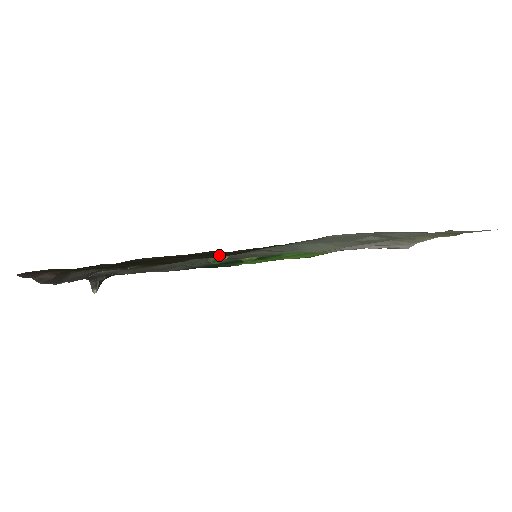
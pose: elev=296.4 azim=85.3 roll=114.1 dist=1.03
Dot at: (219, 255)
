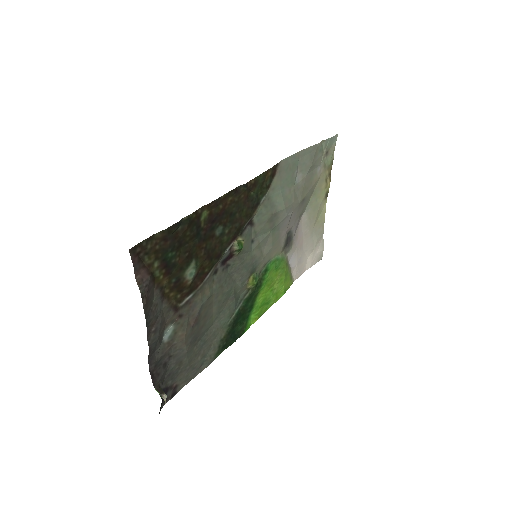
Dot at: (240, 217)
